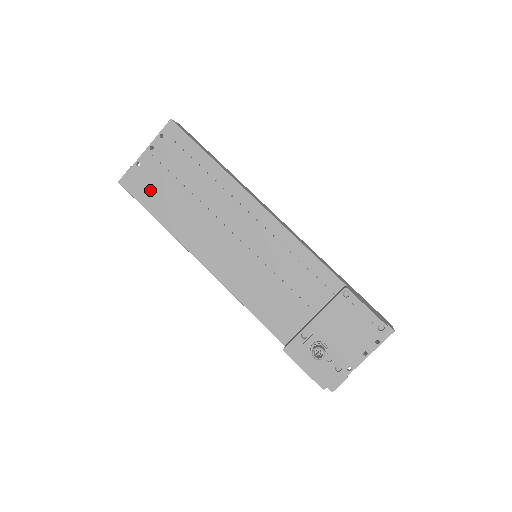
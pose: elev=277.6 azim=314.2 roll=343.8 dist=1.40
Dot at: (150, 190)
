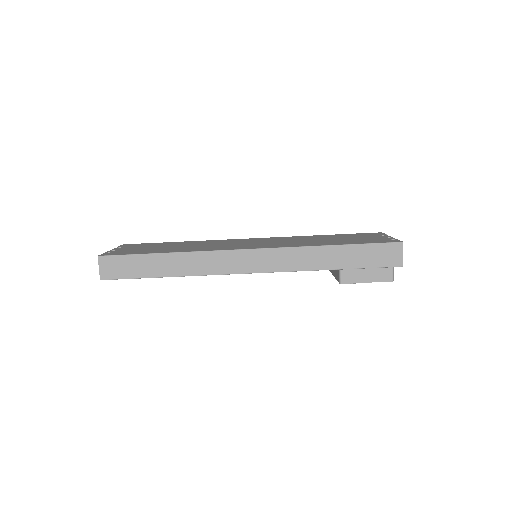
Dot at: occluded
